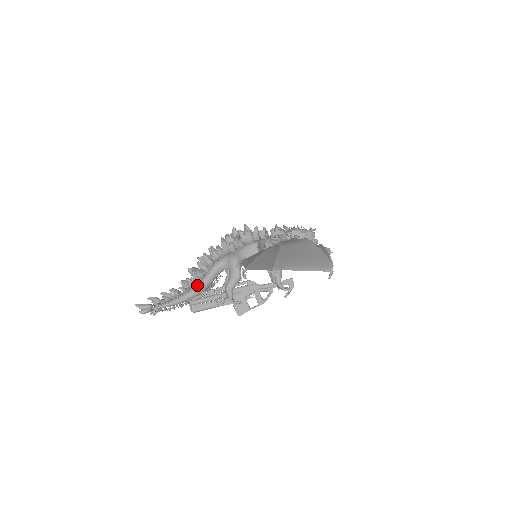
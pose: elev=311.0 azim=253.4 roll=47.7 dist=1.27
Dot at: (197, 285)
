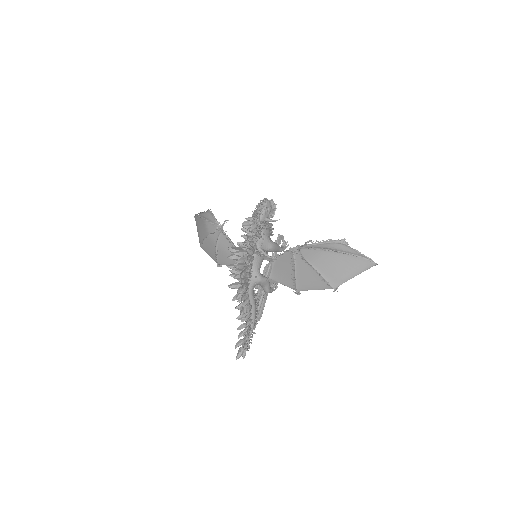
Dot at: (252, 312)
